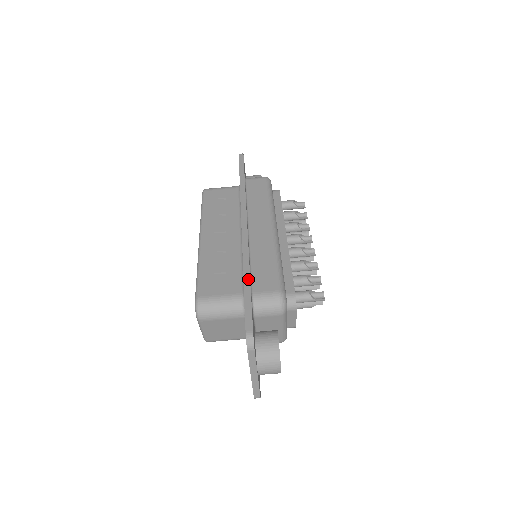
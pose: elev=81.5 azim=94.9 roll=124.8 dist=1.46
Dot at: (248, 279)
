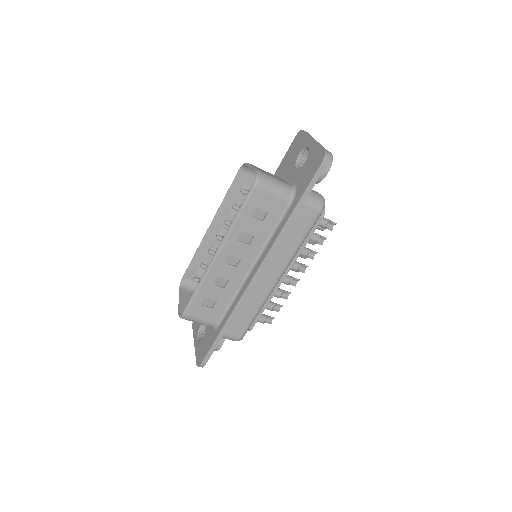
Dot at: (226, 329)
